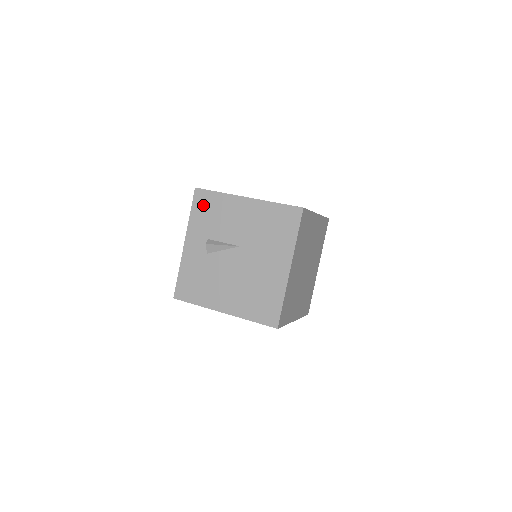
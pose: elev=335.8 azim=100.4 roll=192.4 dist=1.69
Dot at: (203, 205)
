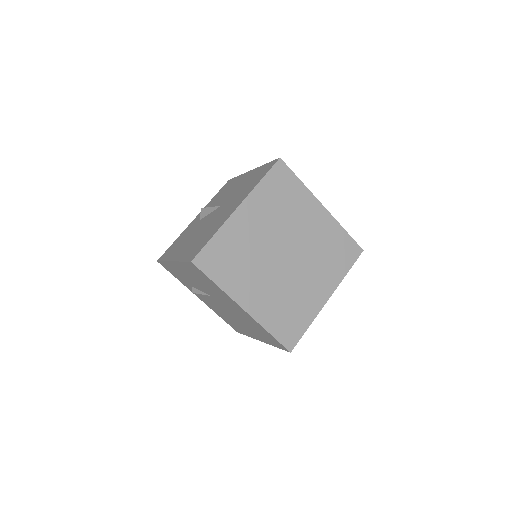
Dot at: (224, 188)
